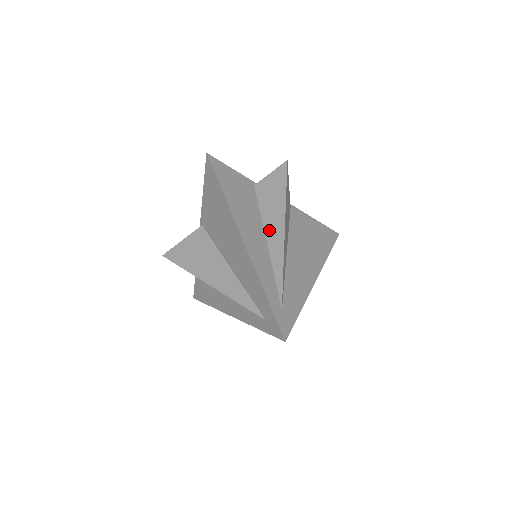
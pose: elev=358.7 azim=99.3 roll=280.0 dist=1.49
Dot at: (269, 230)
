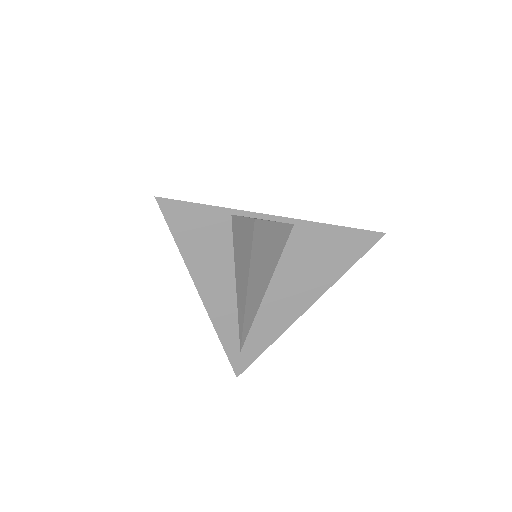
Dot at: (238, 279)
